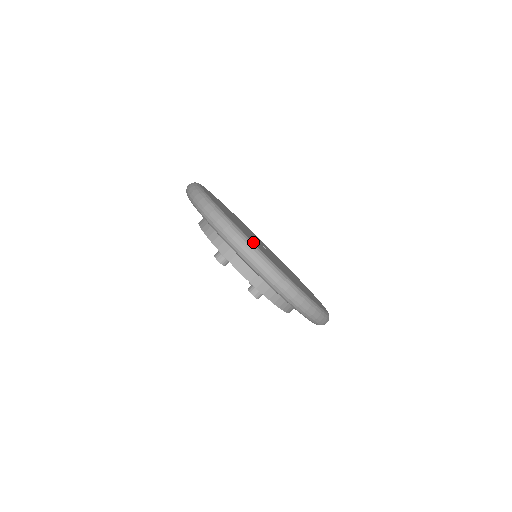
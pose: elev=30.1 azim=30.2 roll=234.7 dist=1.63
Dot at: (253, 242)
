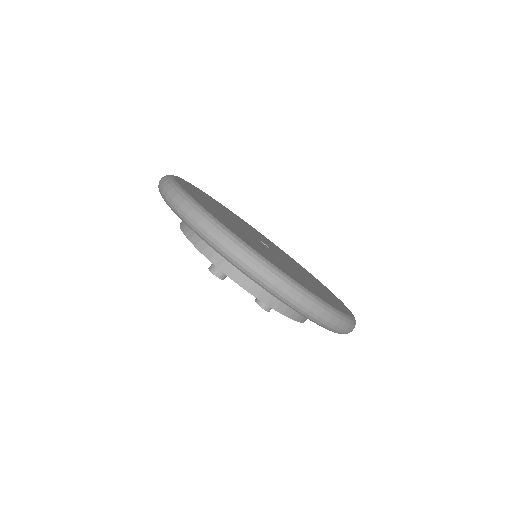
Dot at: (271, 262)
